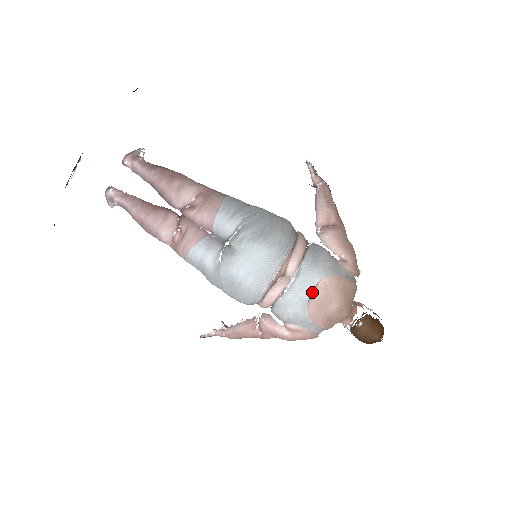
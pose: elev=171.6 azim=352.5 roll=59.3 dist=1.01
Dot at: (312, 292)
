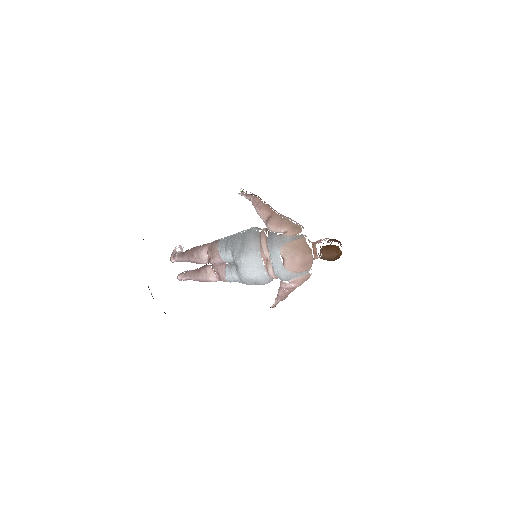
Dot at: occluded
